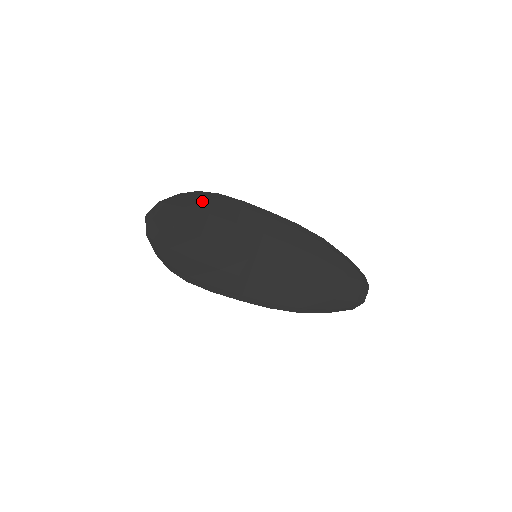
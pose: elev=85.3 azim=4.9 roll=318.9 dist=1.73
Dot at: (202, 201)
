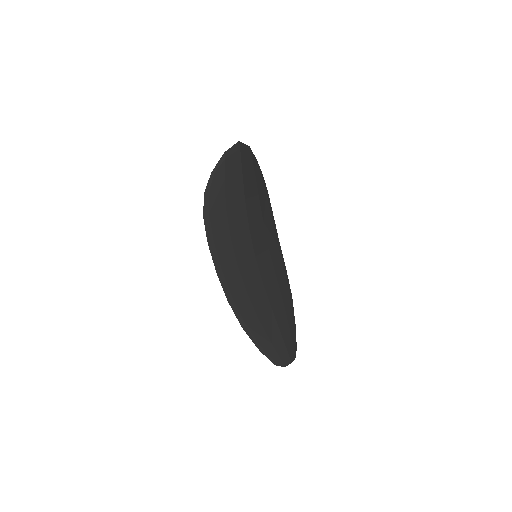
Dot at: (261, 183)
